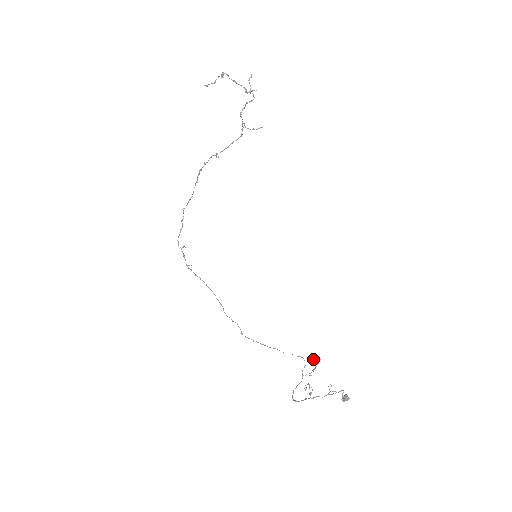
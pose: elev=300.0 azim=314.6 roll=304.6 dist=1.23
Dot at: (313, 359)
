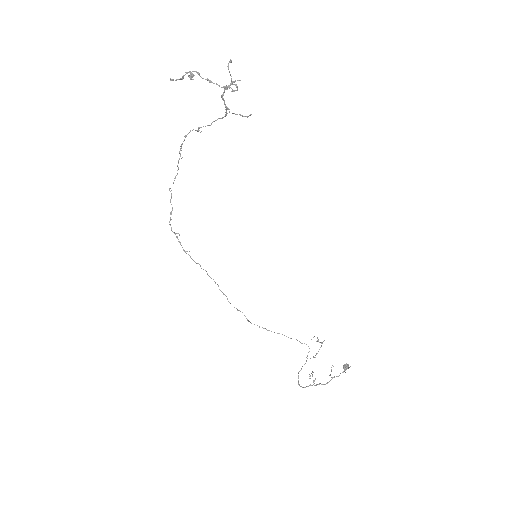
Dot at: occluded
